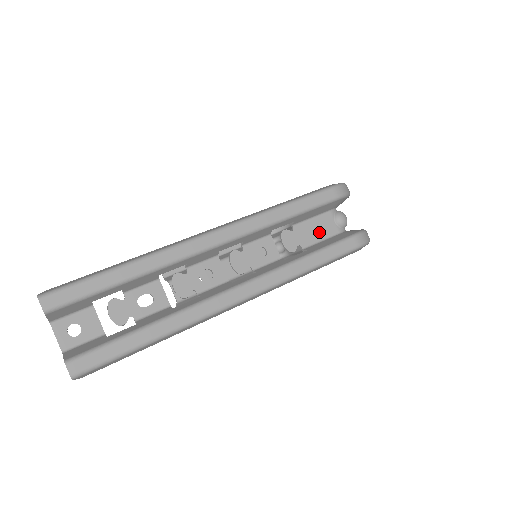
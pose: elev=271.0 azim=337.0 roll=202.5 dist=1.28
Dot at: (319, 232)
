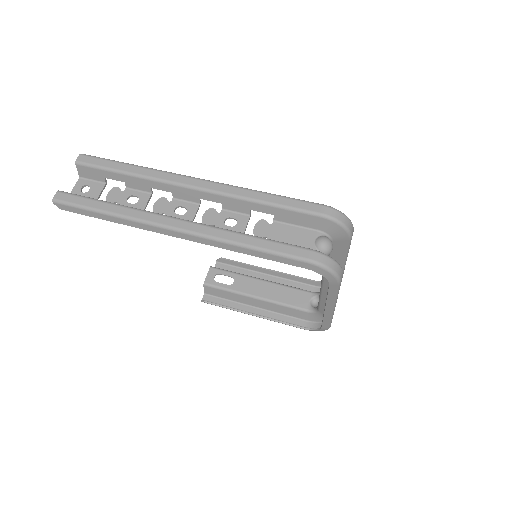
Dot at: (293, 239)
